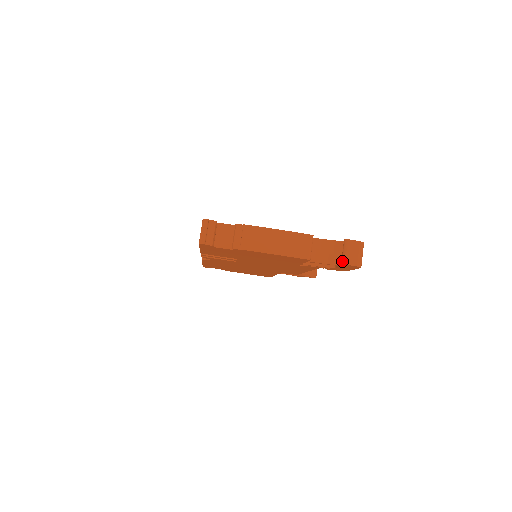
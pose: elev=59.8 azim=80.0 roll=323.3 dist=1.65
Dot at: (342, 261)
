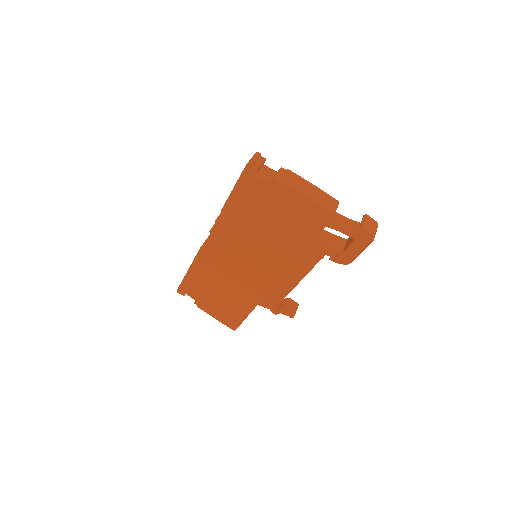
Dot at: (360, 226)
